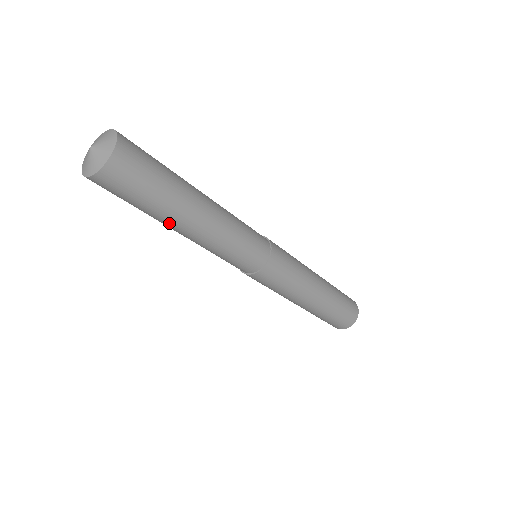
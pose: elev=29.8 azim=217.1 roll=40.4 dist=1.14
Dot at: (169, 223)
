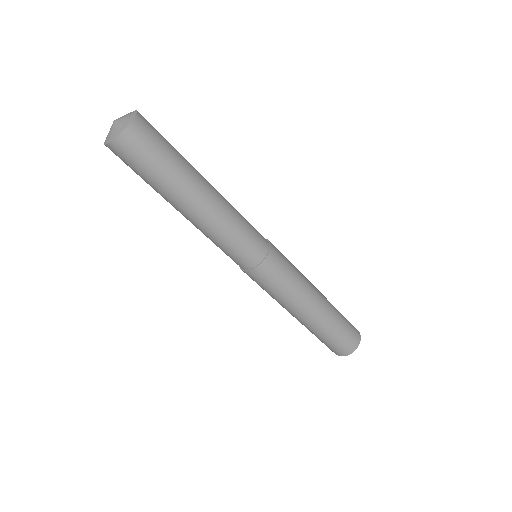
Dot at: (170, 202)
